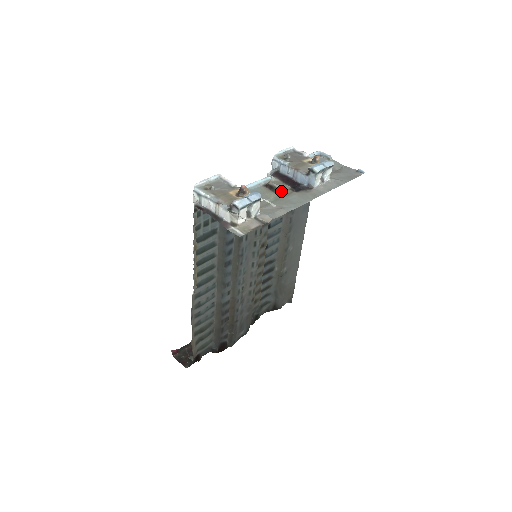
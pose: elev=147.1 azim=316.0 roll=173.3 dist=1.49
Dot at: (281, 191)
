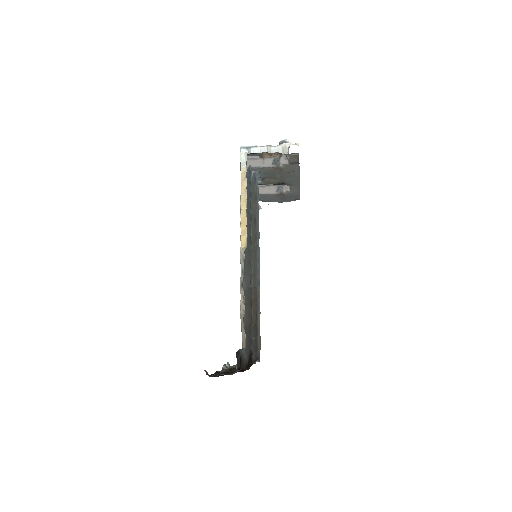
Dot at: (276, 180)
